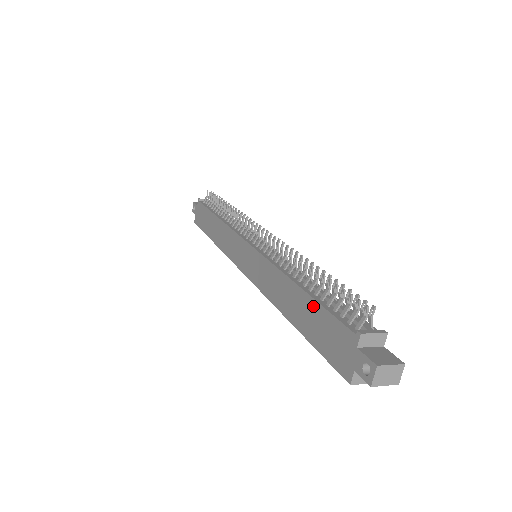
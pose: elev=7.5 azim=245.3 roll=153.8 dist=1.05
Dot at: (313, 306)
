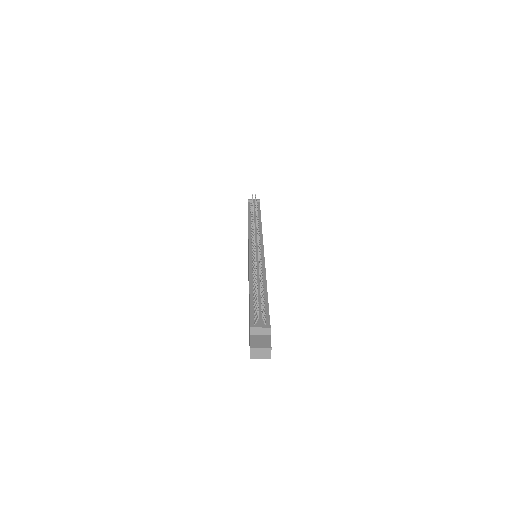
Dot at: (249, 303)
